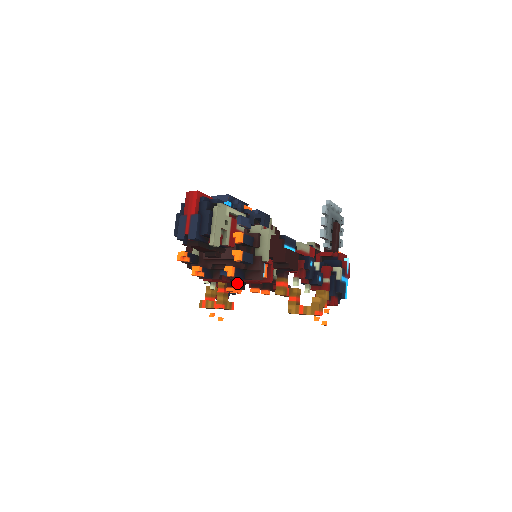
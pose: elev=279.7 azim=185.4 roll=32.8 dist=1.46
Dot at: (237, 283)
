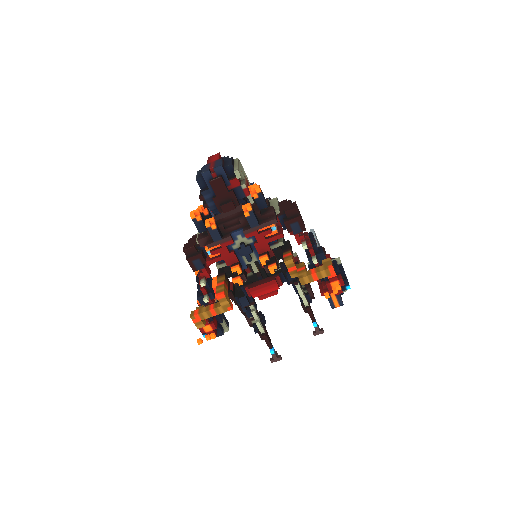
Dot at: (241, 266)
